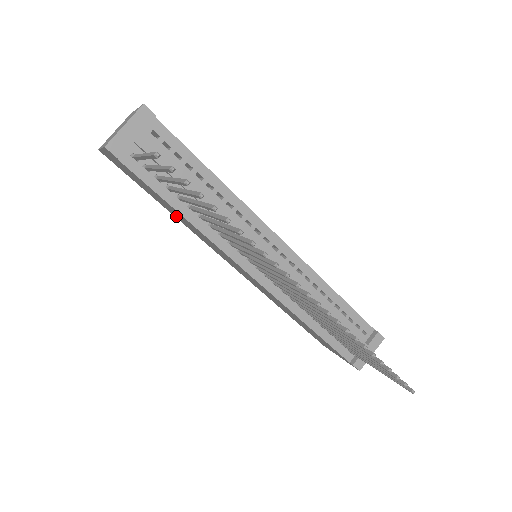
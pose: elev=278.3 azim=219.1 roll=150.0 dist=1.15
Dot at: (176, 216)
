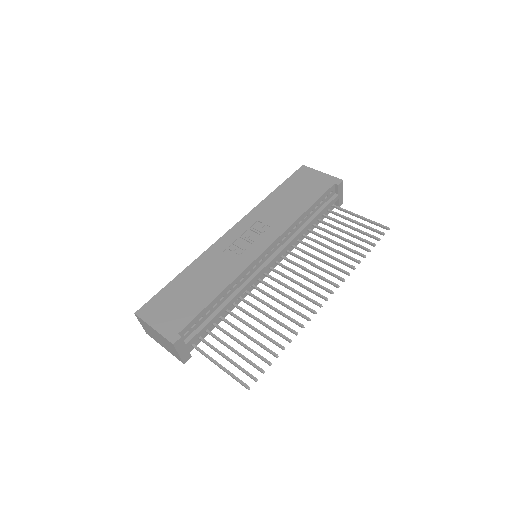
Dot at: occluded
